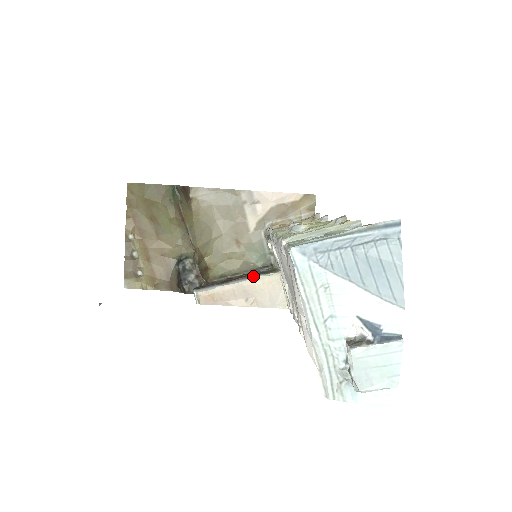
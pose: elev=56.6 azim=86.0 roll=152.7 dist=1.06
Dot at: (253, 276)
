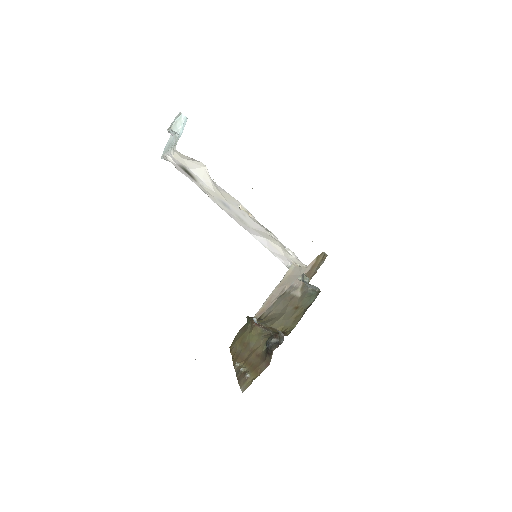
Dot at: (281, 281)
